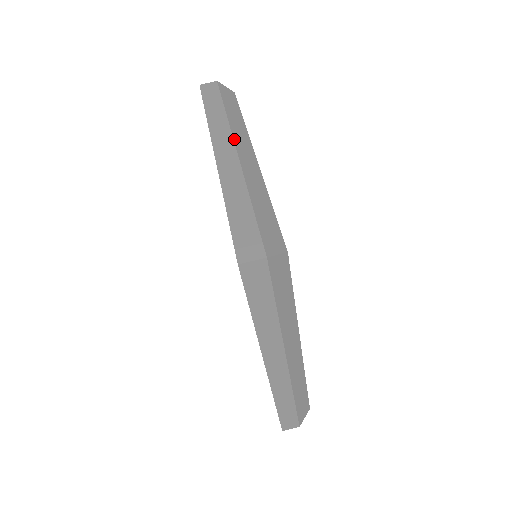
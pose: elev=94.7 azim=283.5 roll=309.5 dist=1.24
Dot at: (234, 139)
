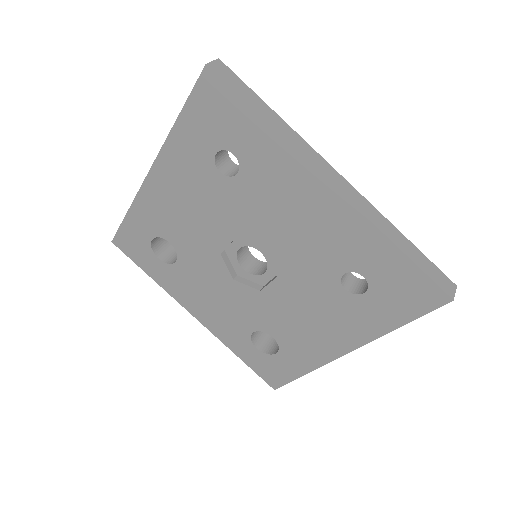
Dot at: occluded
